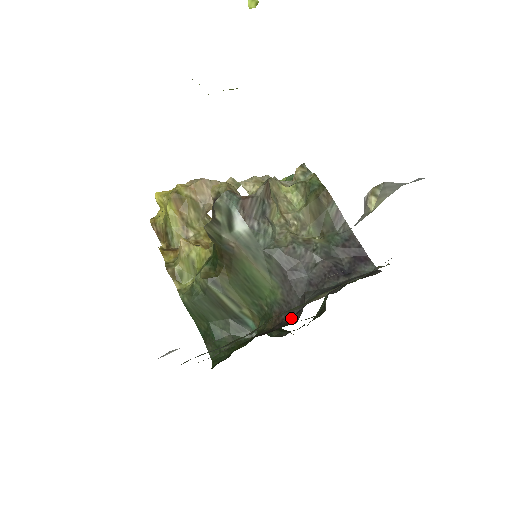
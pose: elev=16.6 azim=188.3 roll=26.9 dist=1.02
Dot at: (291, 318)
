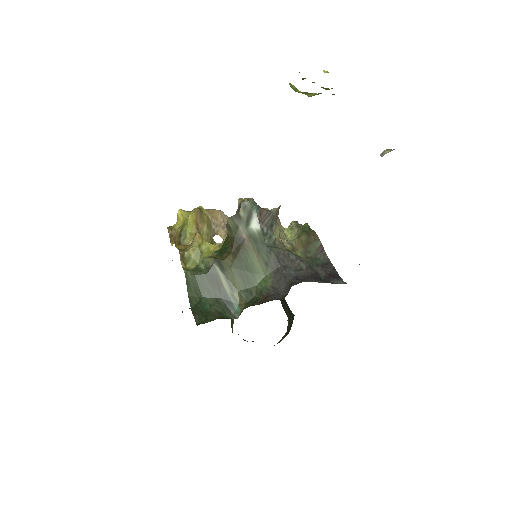
Dot at: (277, 298)
